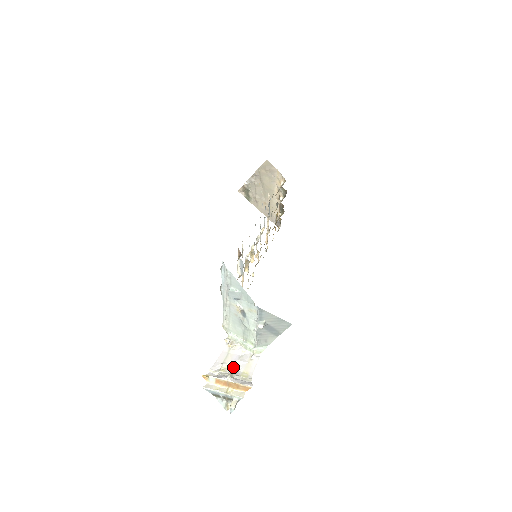
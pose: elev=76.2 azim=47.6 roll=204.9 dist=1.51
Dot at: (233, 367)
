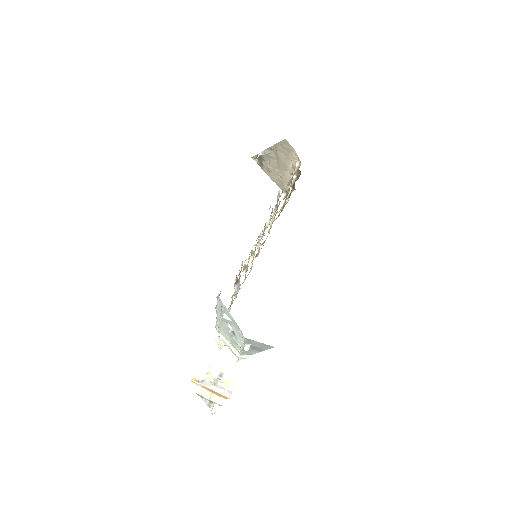
Dot at: (219, 371)
